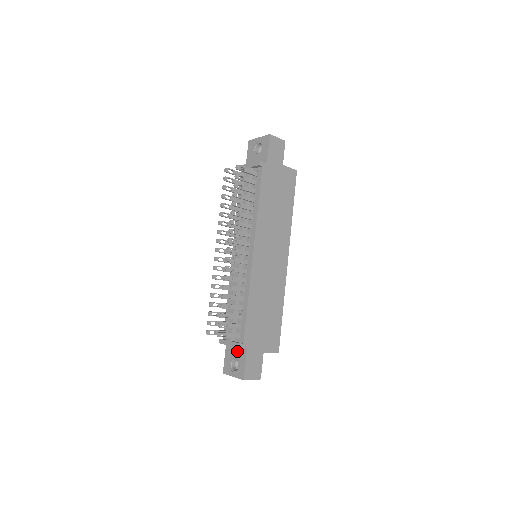
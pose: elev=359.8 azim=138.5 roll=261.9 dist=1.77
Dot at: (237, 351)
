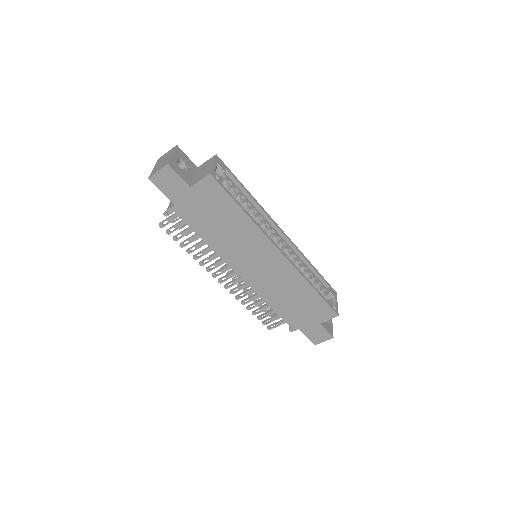
Dot at: occluded
